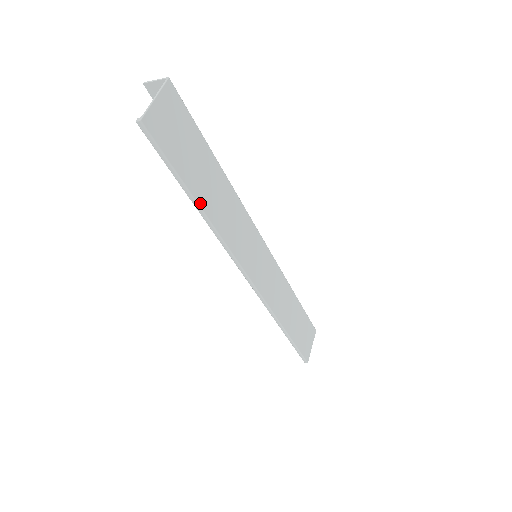
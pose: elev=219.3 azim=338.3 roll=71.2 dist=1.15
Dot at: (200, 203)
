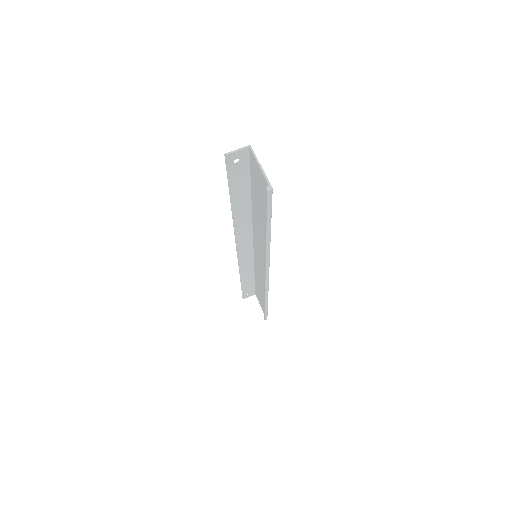
Dot at: (270, 233)
